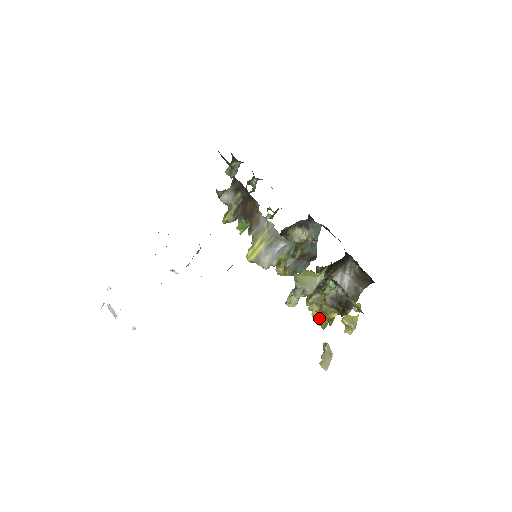
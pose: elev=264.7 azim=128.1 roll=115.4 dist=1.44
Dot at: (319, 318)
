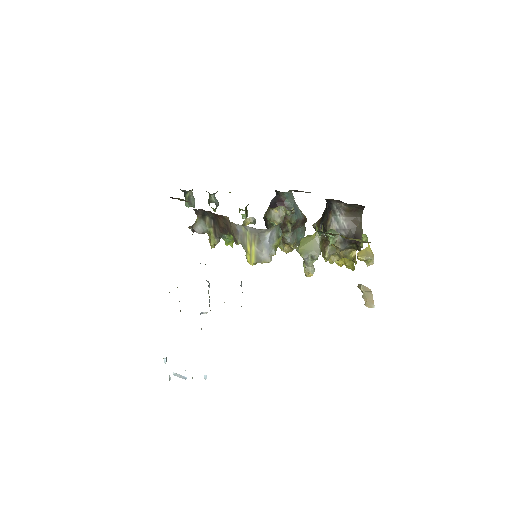
Dot at: (344, 263)
